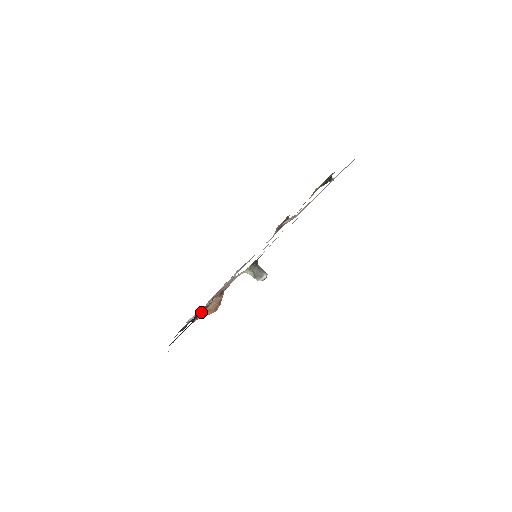
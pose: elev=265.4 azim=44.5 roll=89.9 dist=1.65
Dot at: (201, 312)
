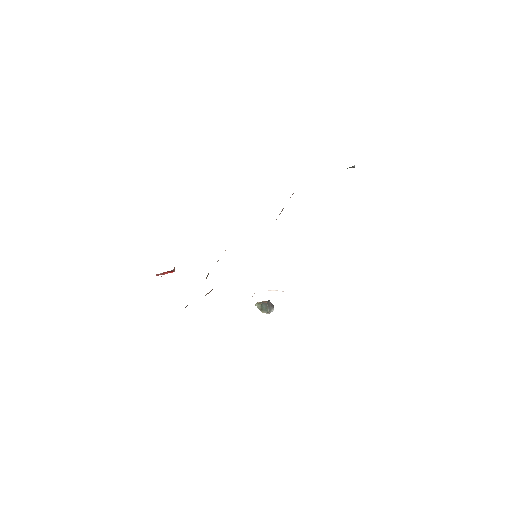
Dot at: occluded
